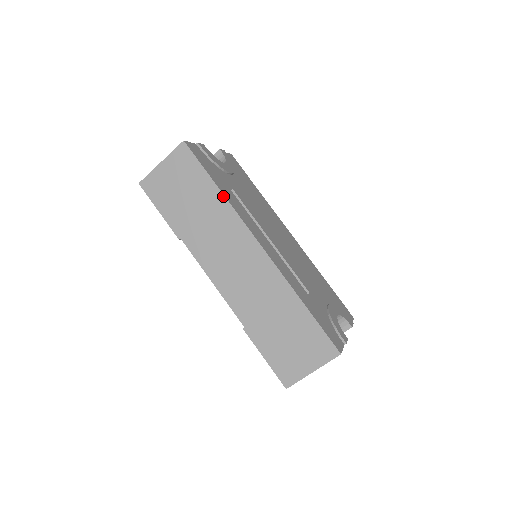
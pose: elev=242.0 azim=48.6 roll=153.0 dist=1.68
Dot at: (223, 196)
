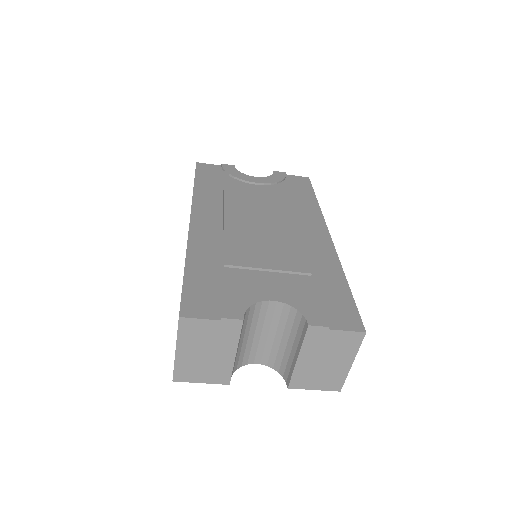
Dot at: (193, 191)
